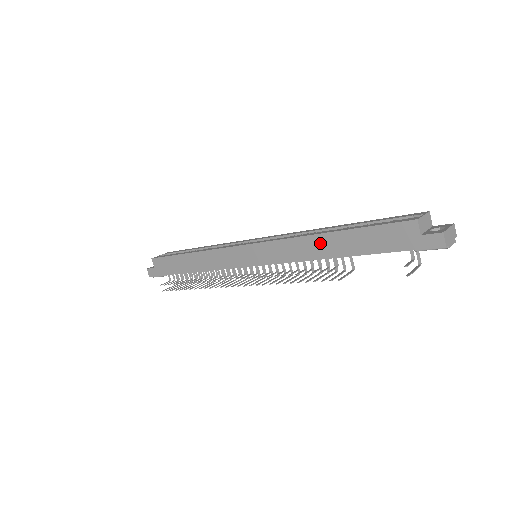
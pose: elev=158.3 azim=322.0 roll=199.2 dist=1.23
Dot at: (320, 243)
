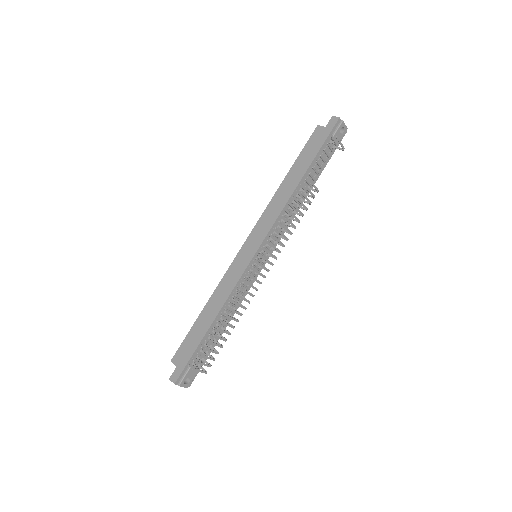
Dot at: (285, 187)
